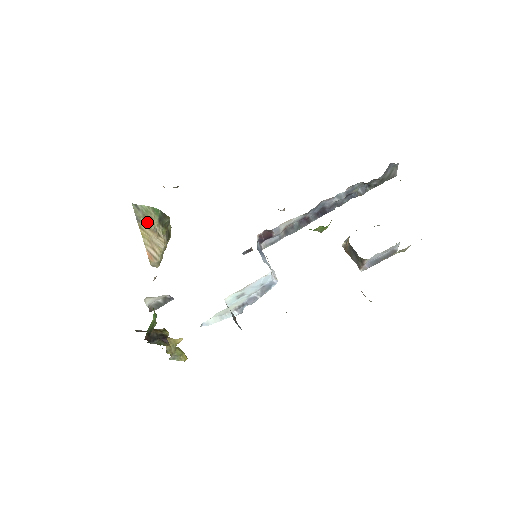
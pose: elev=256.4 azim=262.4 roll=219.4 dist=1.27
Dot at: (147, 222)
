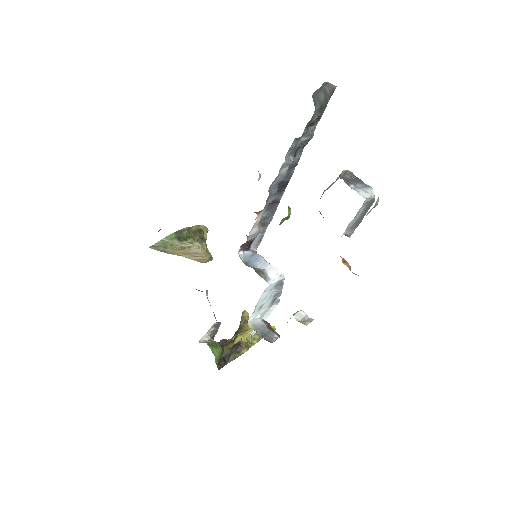
Dot at: (172, 248)
